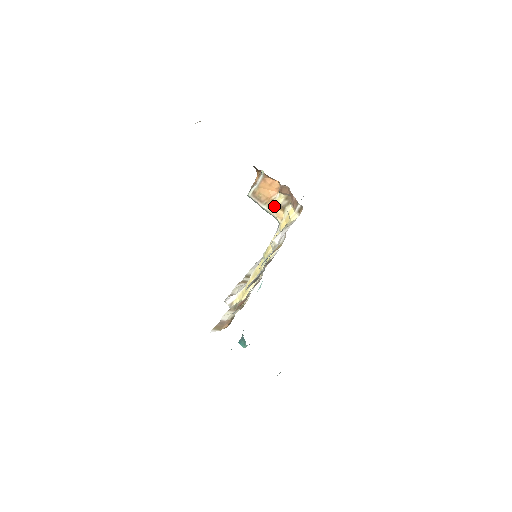
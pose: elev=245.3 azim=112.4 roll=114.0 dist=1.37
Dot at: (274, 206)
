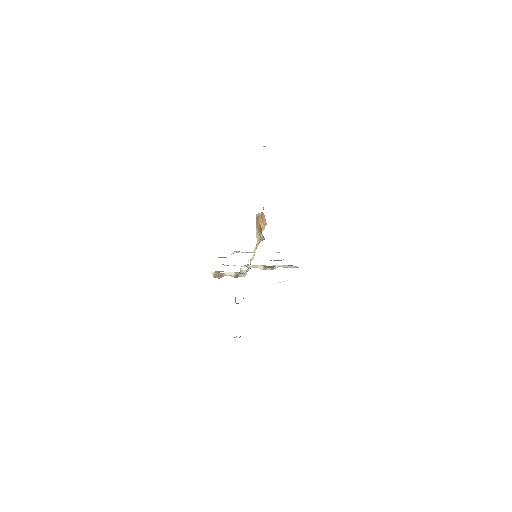
Dot at: (259, 235)
